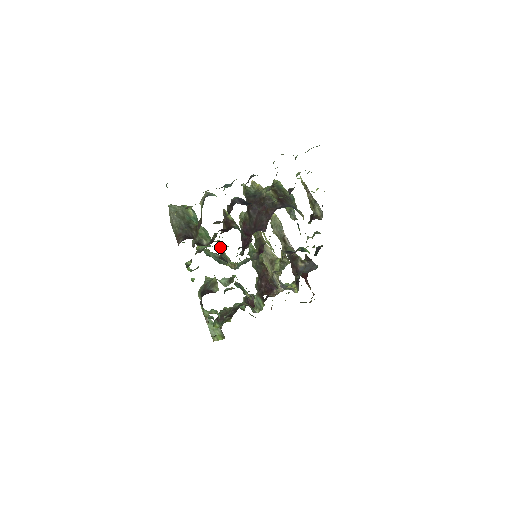
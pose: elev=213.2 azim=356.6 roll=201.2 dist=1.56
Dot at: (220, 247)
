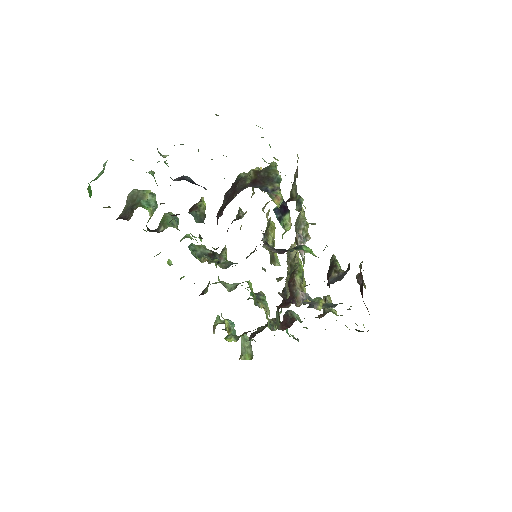
Dot at: (225, 245)
